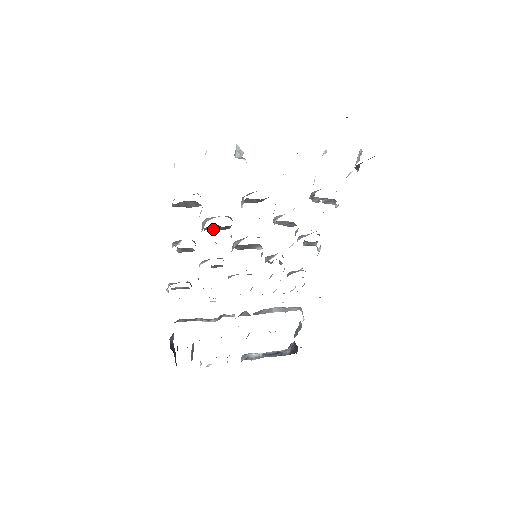
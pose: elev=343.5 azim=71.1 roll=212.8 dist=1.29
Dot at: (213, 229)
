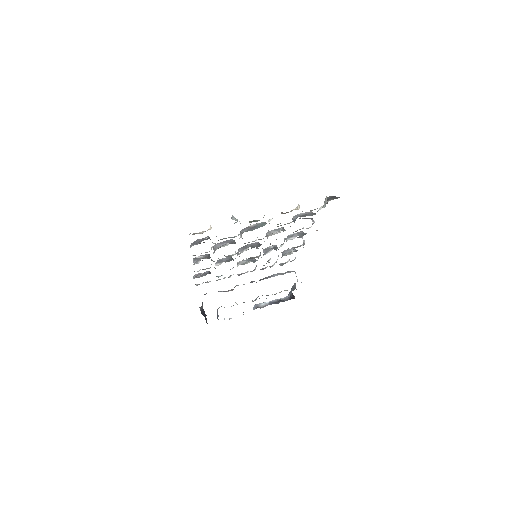
Dot at: occluded
